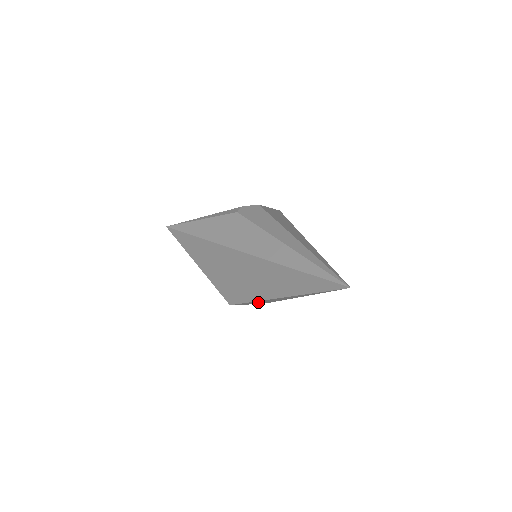
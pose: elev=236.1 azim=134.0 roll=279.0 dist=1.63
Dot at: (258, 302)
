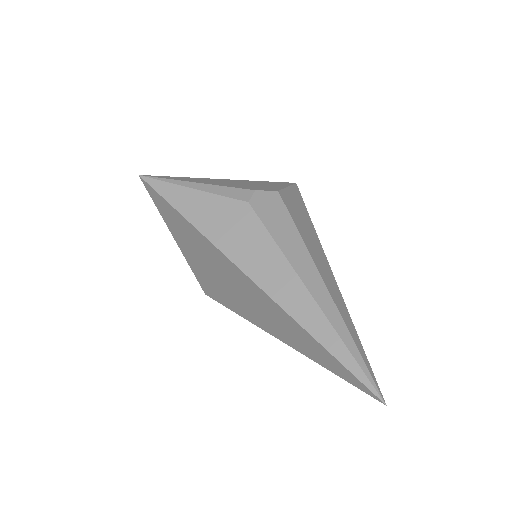
Dot at: occluded
